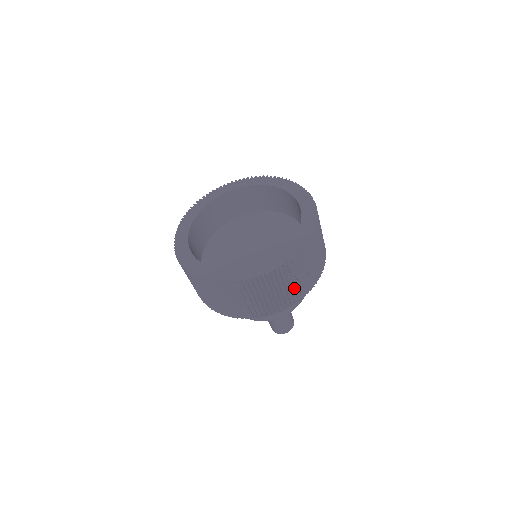
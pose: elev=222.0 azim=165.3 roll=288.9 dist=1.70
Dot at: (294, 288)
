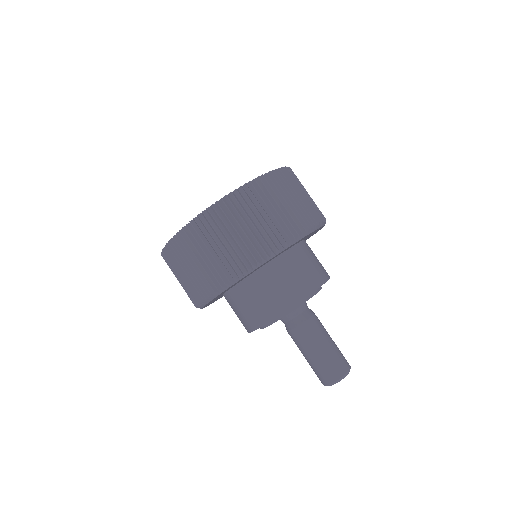
Dot at: (311, 200)
